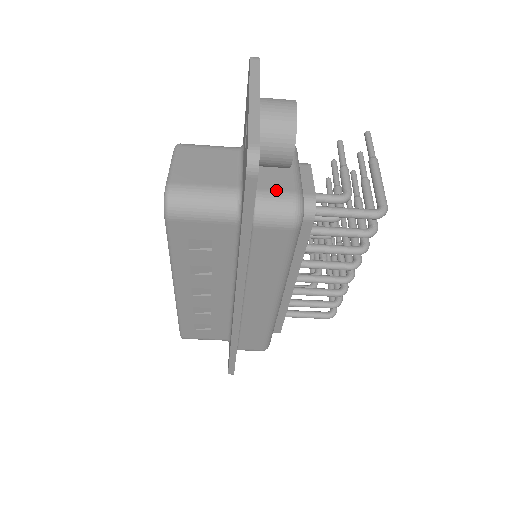
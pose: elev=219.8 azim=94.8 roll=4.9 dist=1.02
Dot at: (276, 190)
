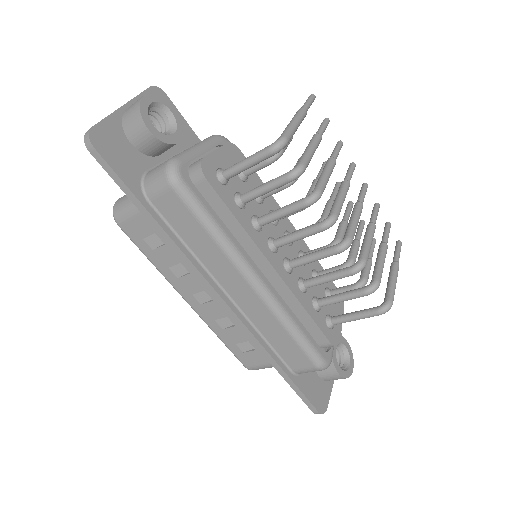
Dot at: (160, 164)
